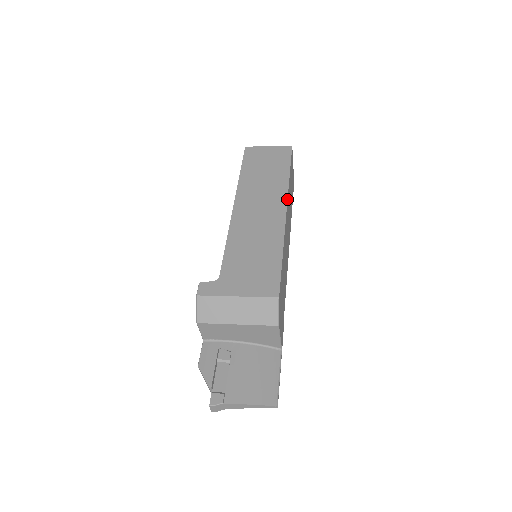
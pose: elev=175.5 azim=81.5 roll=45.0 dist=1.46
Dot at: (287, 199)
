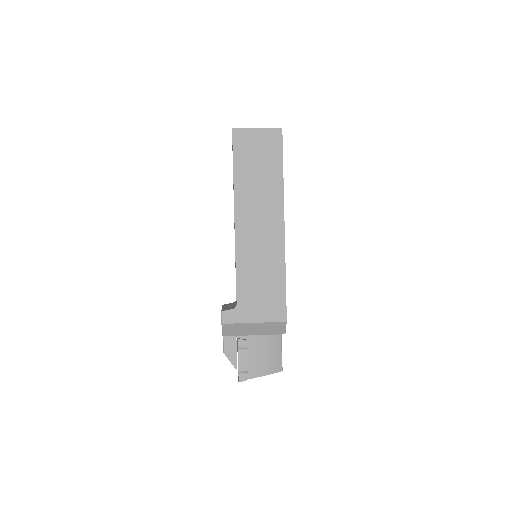
Dot at: occluded
